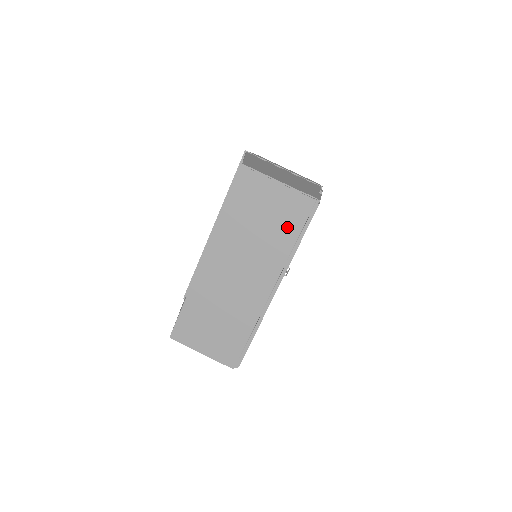
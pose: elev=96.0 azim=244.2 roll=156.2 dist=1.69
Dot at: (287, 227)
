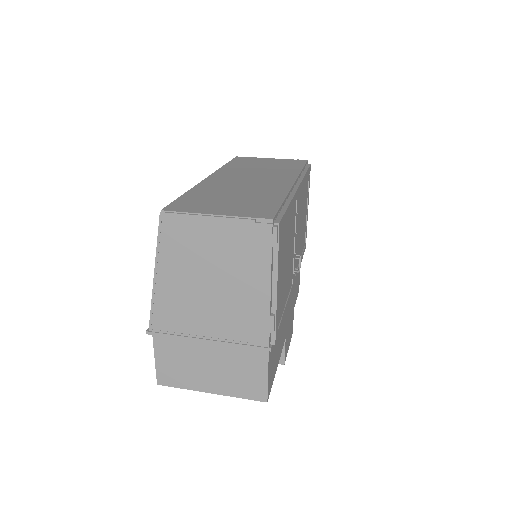
Dot at: (289, 166)
